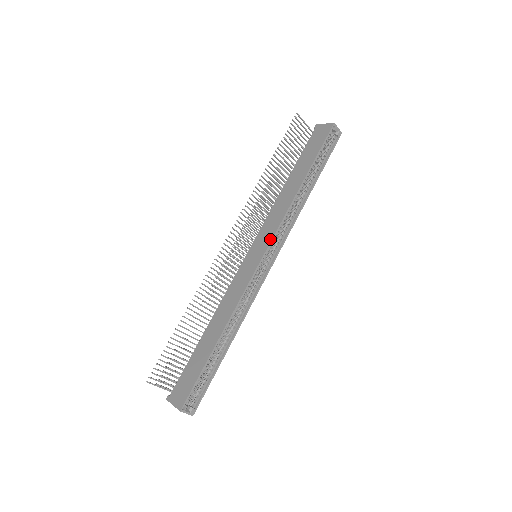
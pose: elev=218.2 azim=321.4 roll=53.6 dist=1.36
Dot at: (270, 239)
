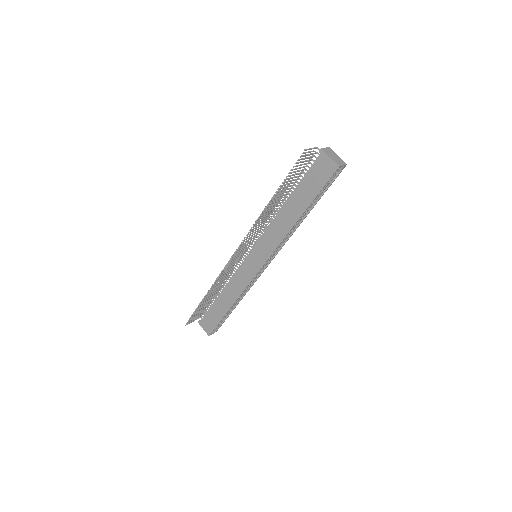
Dot at: (268, 256)
